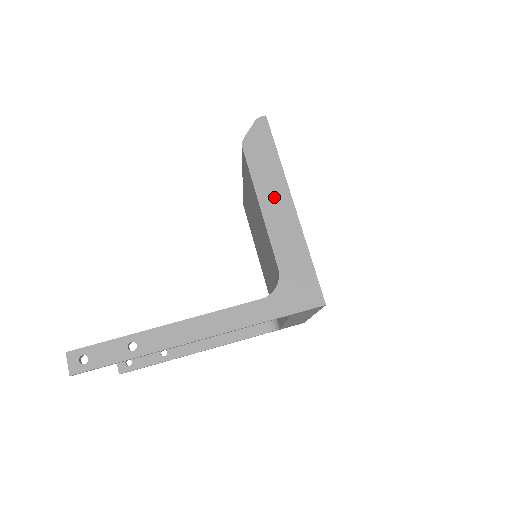
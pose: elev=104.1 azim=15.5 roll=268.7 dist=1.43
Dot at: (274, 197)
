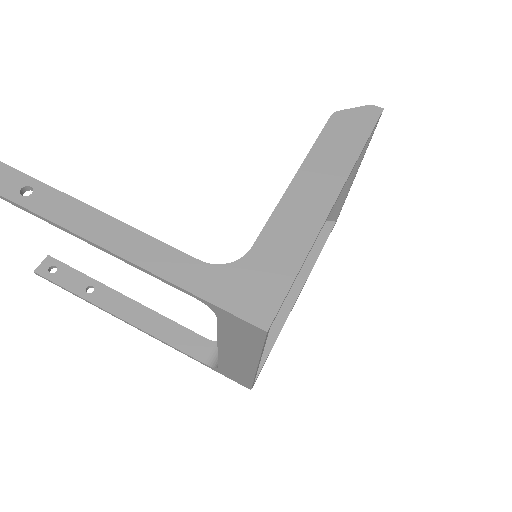
Dot at: (319, 180)
